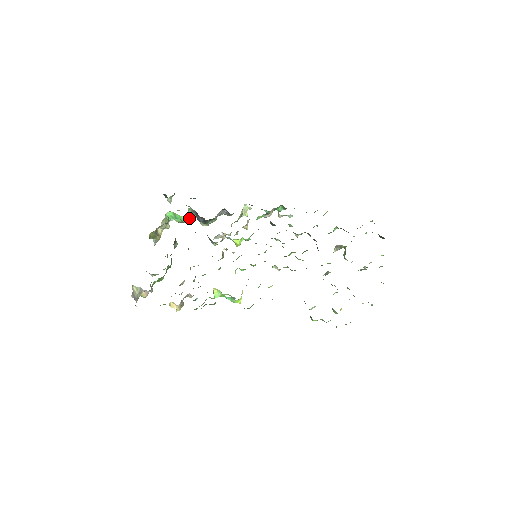
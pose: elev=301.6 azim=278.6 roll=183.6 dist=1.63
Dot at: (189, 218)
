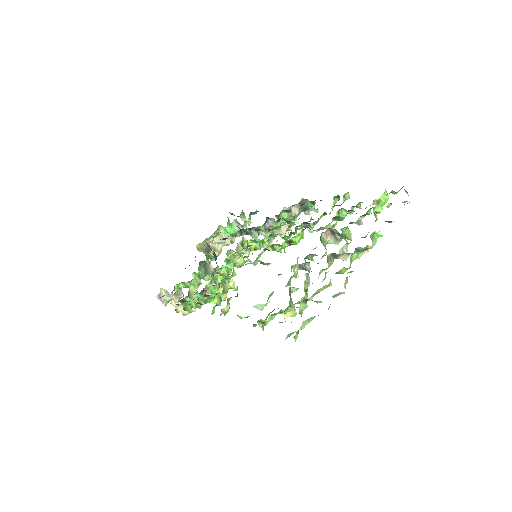
Dot at: (233, 229)
